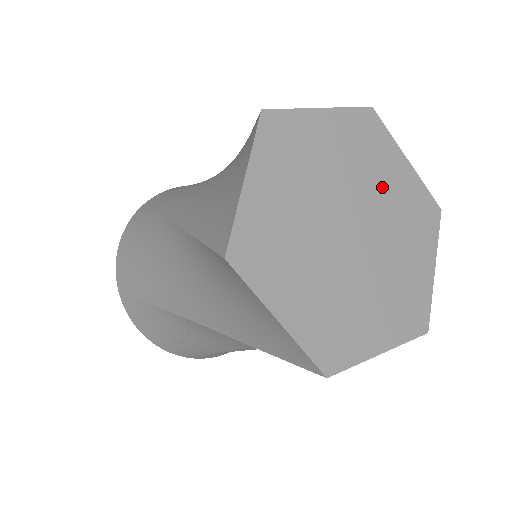
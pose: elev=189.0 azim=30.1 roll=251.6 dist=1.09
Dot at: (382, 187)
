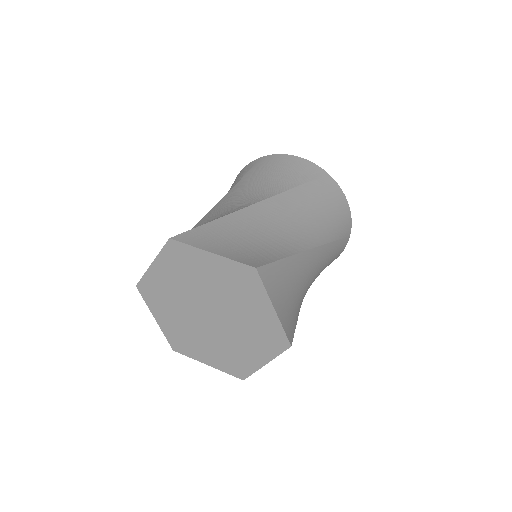
Dot at: (208, 282)
